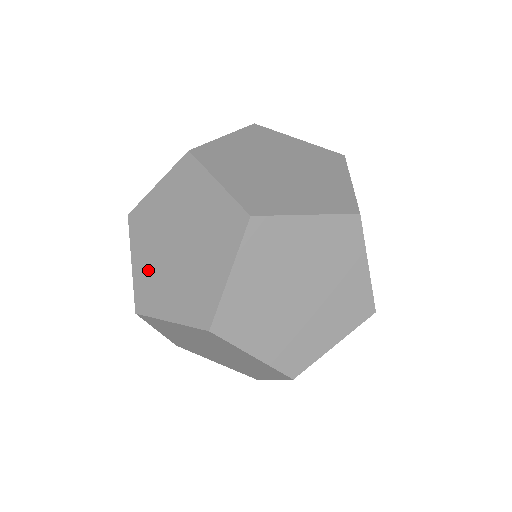
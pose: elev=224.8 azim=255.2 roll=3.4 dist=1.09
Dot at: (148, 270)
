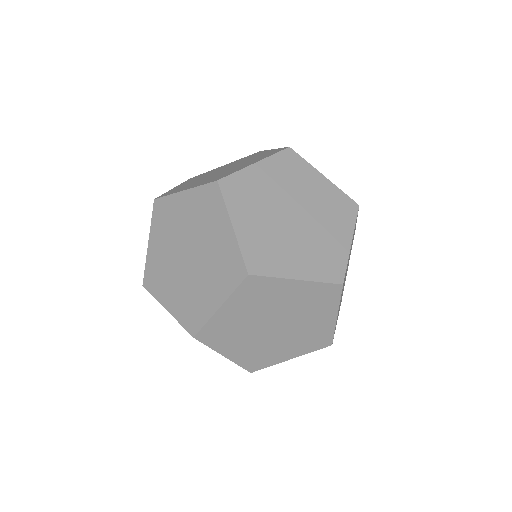
Dot at: occluded
